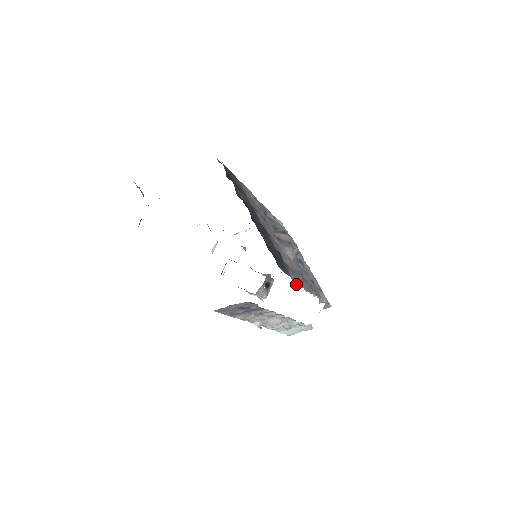
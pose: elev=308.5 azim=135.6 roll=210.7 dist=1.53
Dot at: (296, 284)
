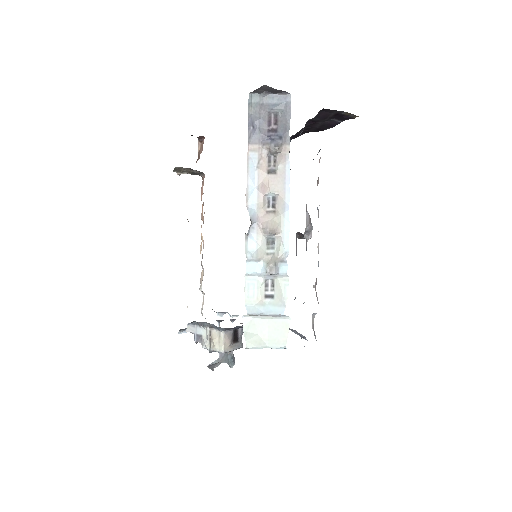
Dot at: (318, 179)
